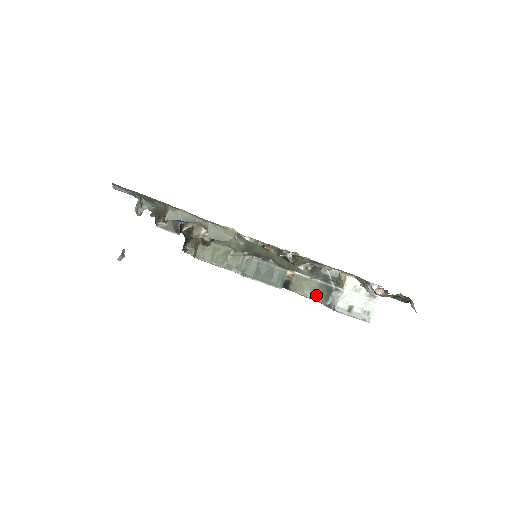
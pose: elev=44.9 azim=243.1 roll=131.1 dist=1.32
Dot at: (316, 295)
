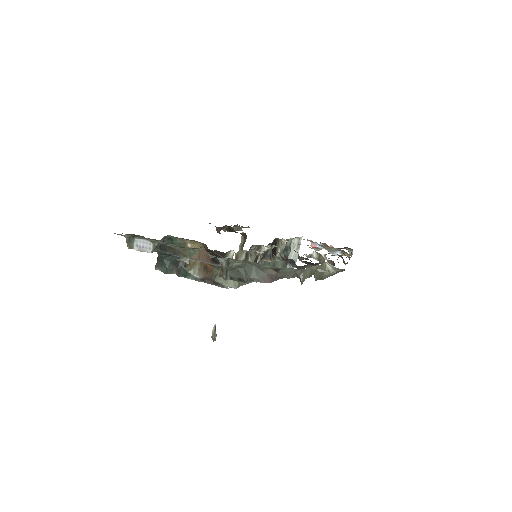
Dot at: (283, 267)
